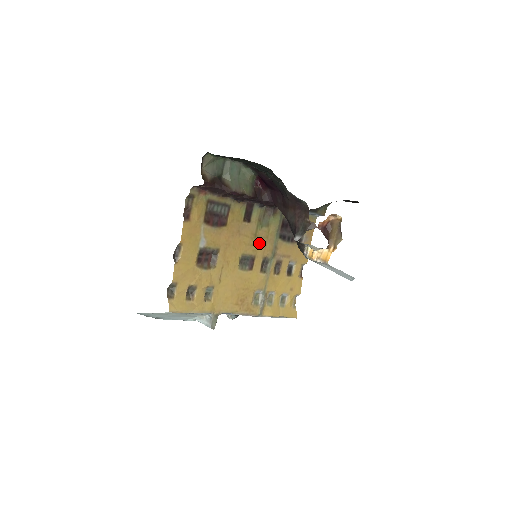
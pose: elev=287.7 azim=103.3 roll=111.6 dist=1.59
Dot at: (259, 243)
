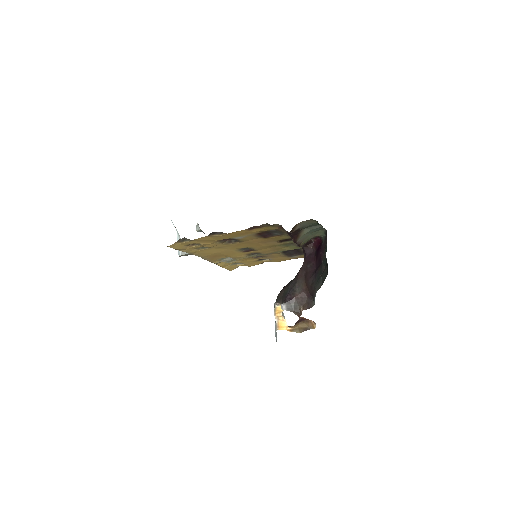
Dot at: (268, 248)
